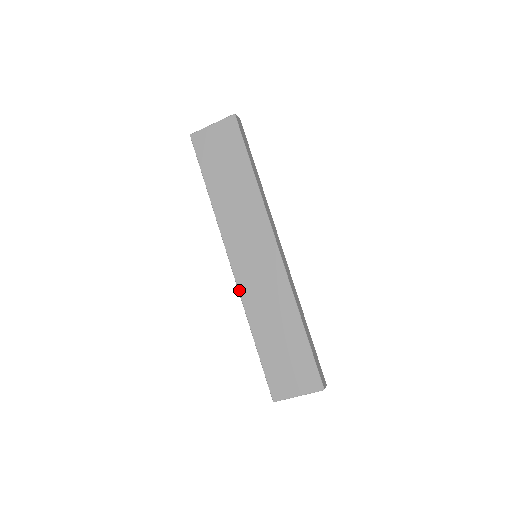
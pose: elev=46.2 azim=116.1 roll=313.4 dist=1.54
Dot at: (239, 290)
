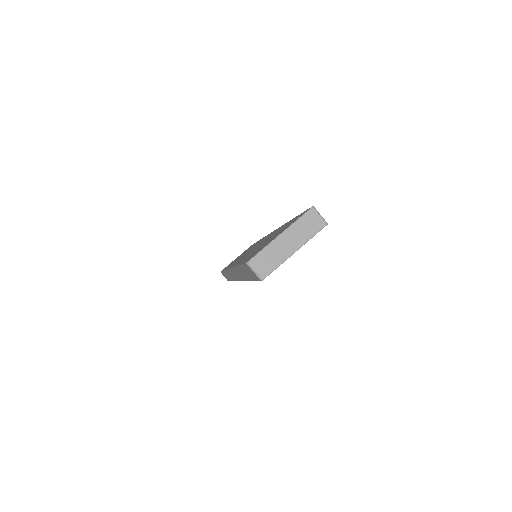
Dot at: occluded
